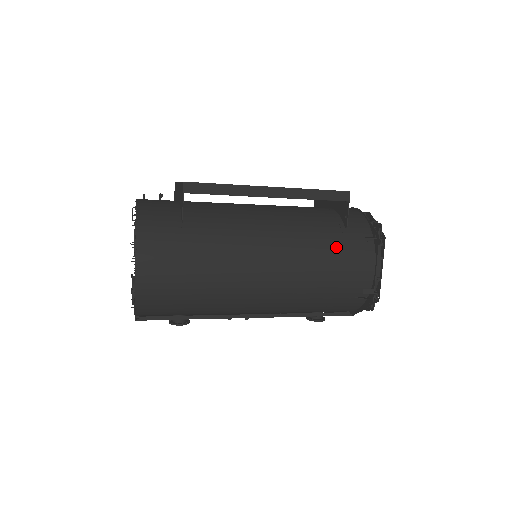
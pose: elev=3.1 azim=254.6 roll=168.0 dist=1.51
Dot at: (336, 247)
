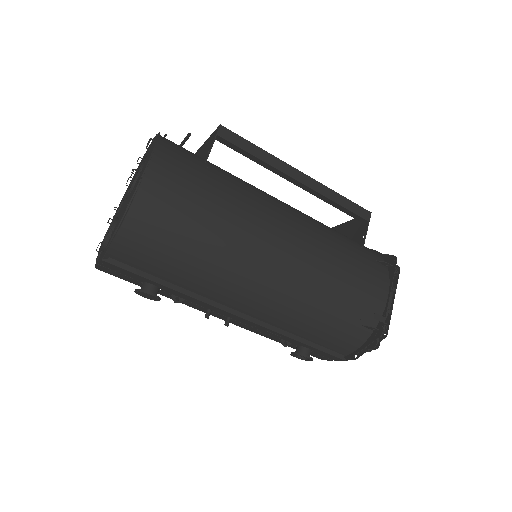
Dot at: (353, 257)
